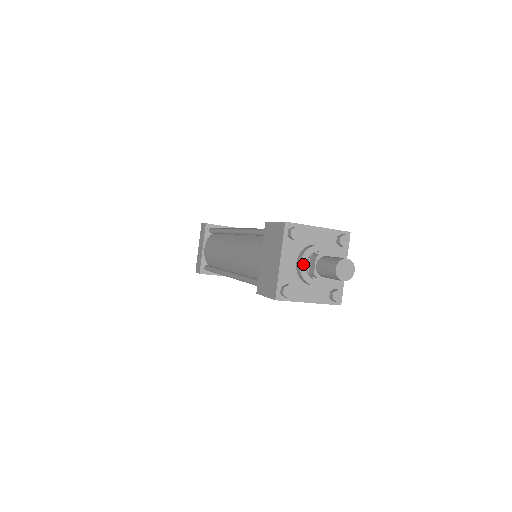
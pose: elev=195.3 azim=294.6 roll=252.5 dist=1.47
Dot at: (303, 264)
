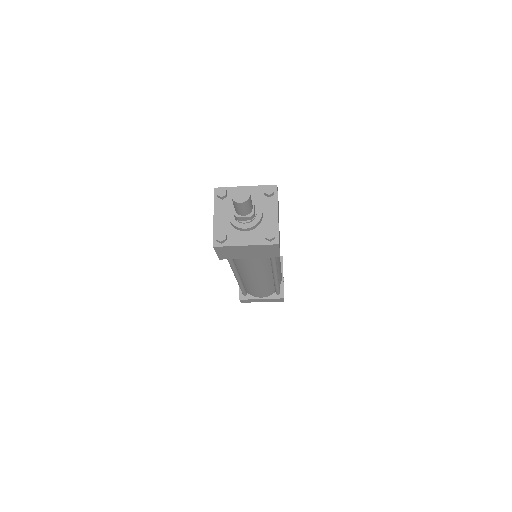
Dot at: (230, 213)
